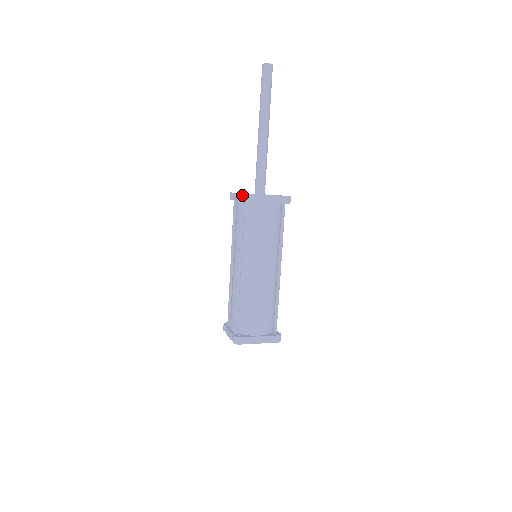
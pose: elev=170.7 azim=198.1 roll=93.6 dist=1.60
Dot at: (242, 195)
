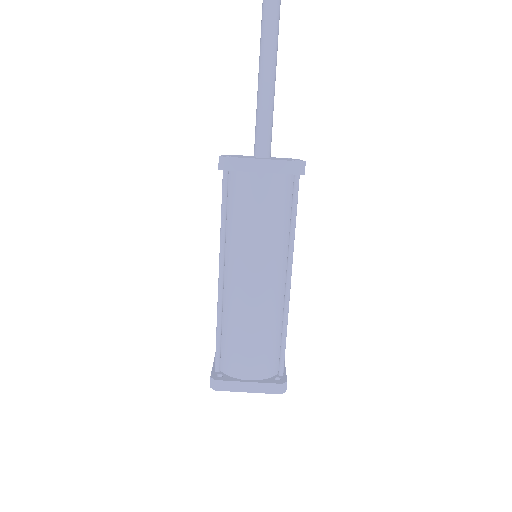
Dot at: (219, 159)
